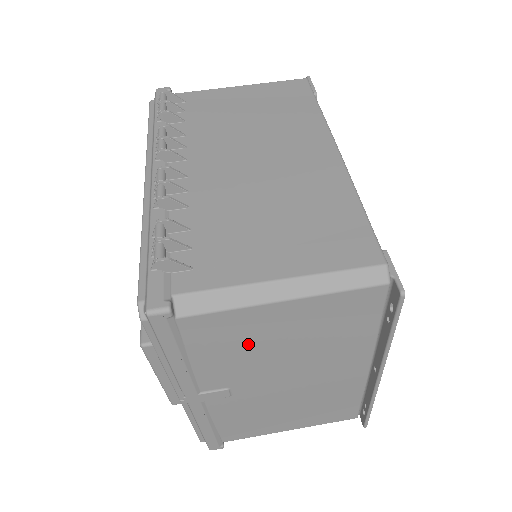
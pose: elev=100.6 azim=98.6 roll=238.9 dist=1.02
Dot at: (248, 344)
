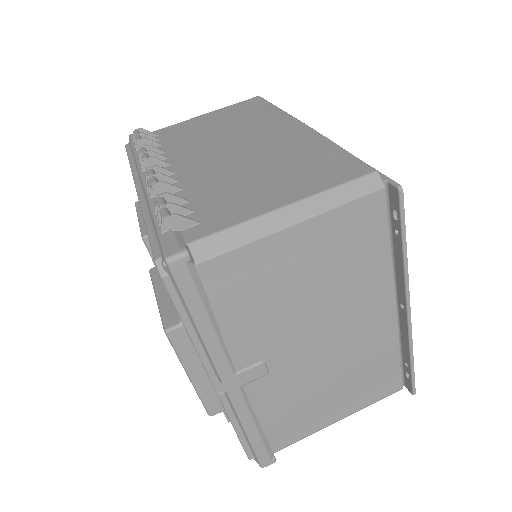
Dot at: (271, 291)
